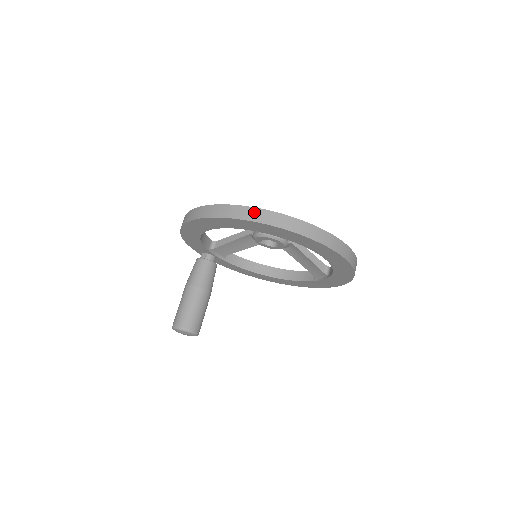
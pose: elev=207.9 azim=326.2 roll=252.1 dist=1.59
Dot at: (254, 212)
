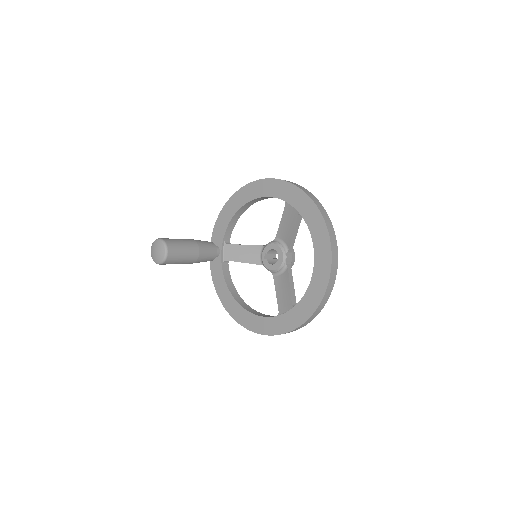
Dot at: (301, 187)
